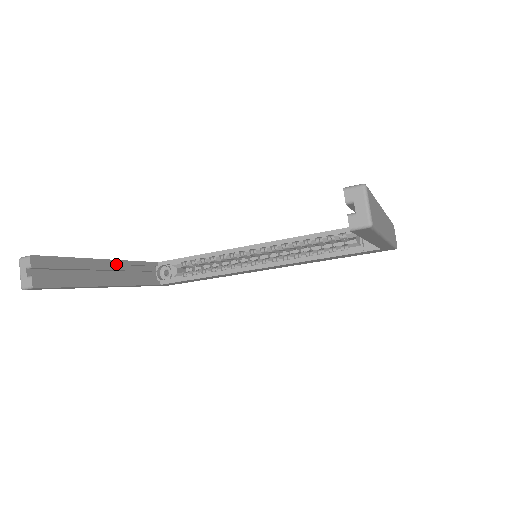
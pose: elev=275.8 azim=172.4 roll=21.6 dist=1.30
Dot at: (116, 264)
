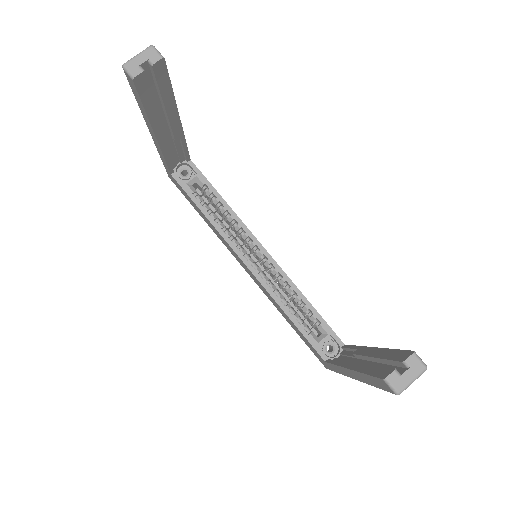
Dot at: (179, 130)
